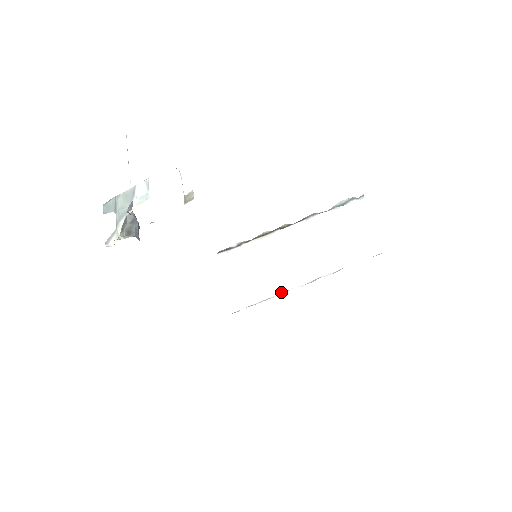
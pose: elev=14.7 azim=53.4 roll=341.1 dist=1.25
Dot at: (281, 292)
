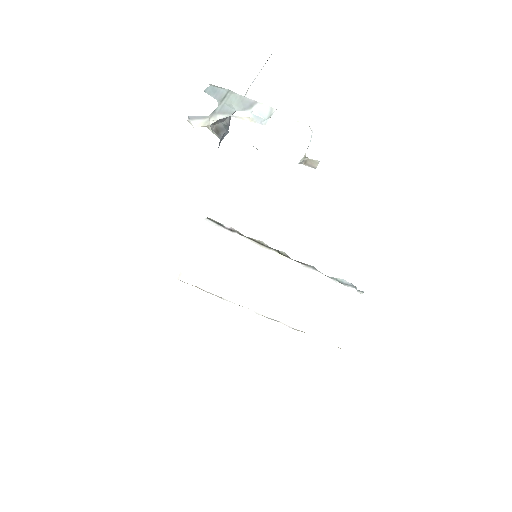
Dot at: (235, 302)
